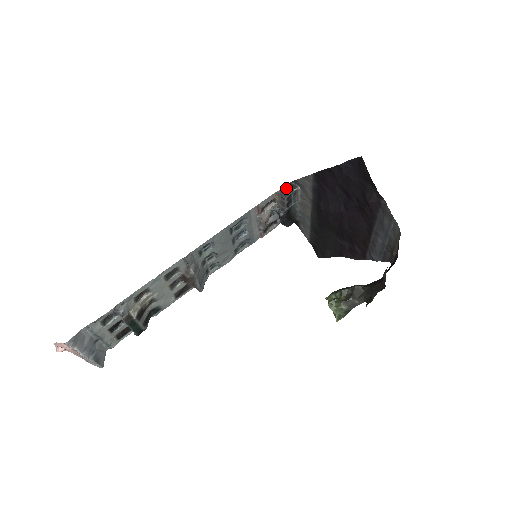
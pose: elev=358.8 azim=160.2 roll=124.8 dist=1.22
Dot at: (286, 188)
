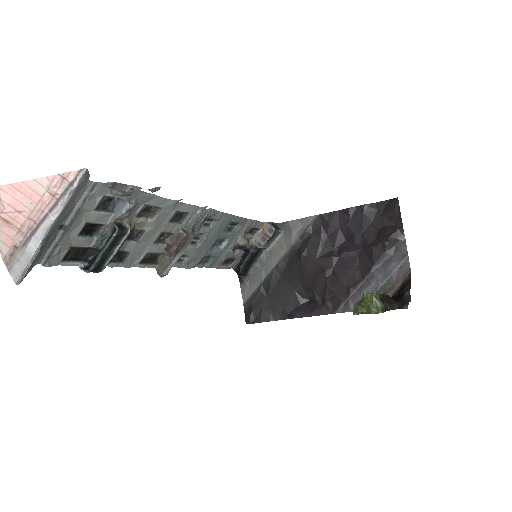
Dot at: (274, 224)
